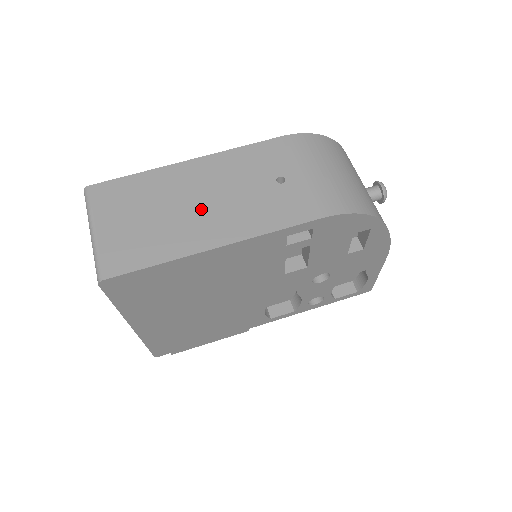
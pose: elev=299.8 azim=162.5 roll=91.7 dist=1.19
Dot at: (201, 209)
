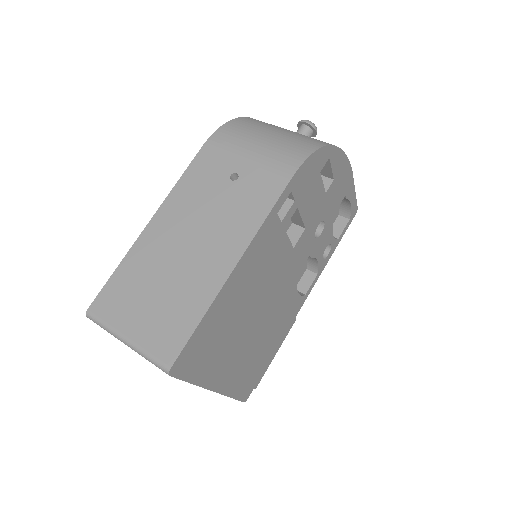
Dot at: (195, 250)
